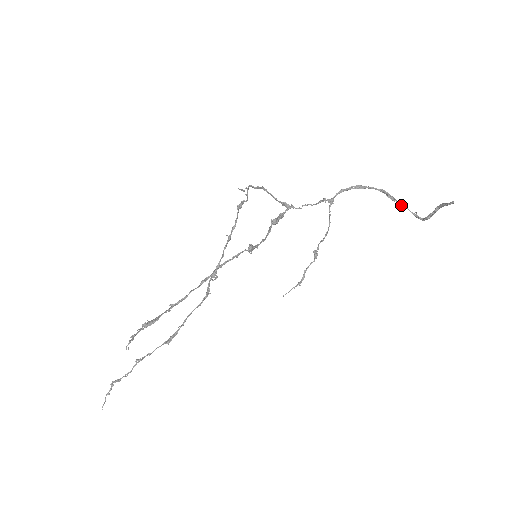
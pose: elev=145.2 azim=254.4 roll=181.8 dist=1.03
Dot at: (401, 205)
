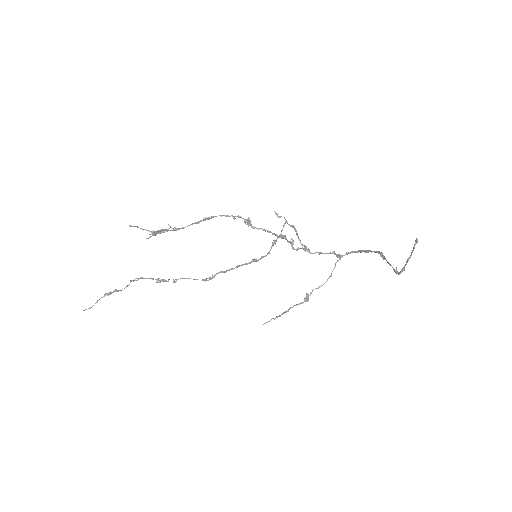
Dot at: (388, 262)
